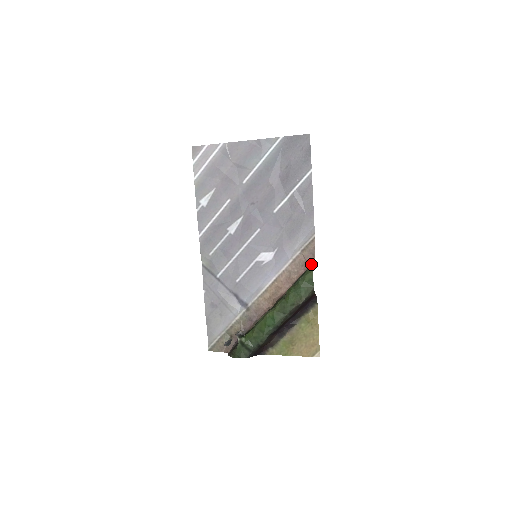
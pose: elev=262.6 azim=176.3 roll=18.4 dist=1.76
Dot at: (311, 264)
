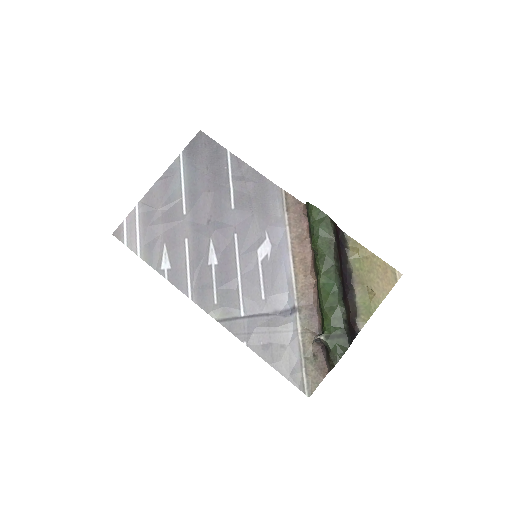
Dot at: (305, 209)
